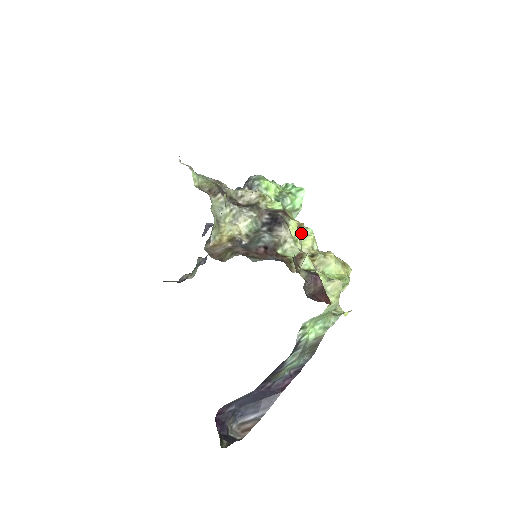
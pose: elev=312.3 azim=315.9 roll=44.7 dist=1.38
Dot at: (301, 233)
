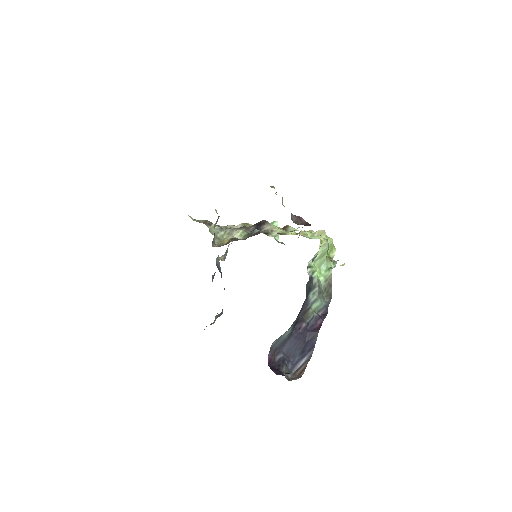
Dot at: occluded
